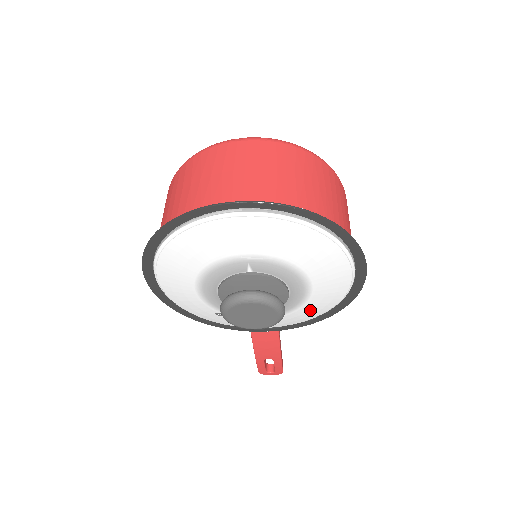
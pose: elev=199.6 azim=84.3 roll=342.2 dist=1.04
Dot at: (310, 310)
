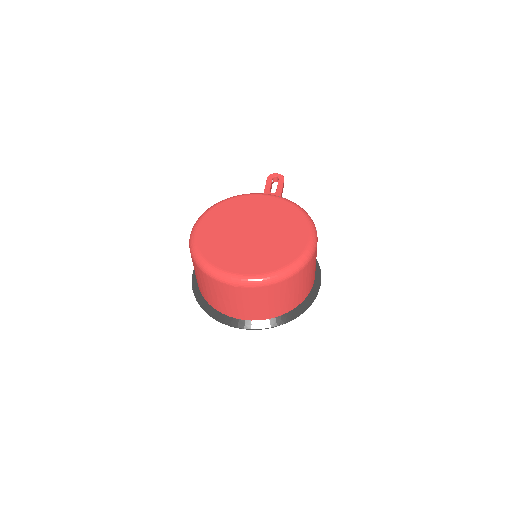
Dot at: occluded
